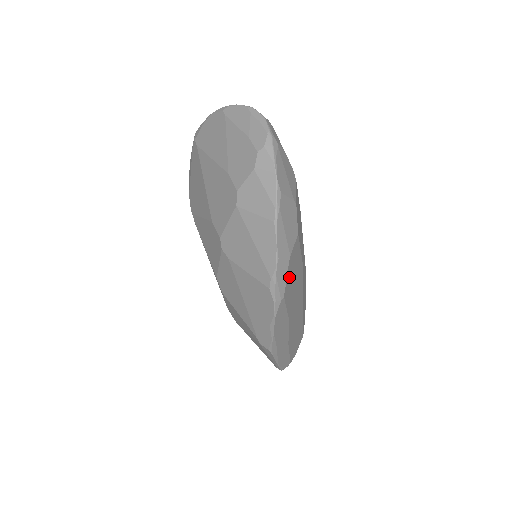
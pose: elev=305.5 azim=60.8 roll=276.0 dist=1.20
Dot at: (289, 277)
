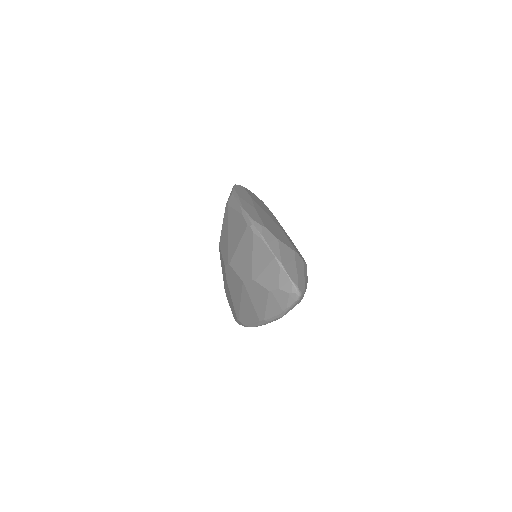
Dot at: (251, 193)
